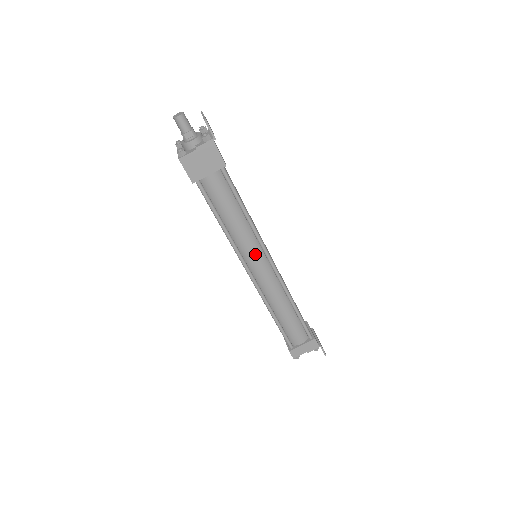
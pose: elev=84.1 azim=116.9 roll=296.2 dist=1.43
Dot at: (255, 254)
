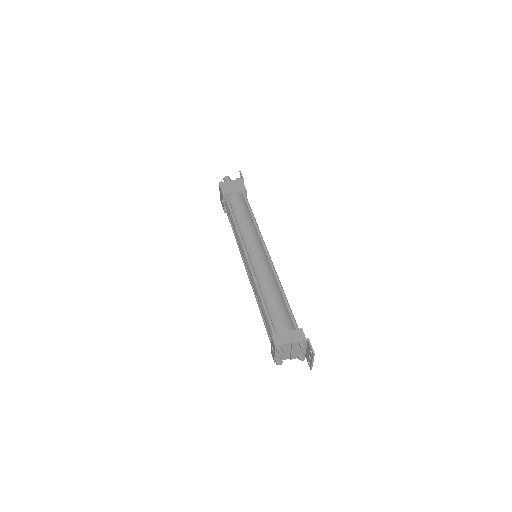
Dot at: (254, 242)
